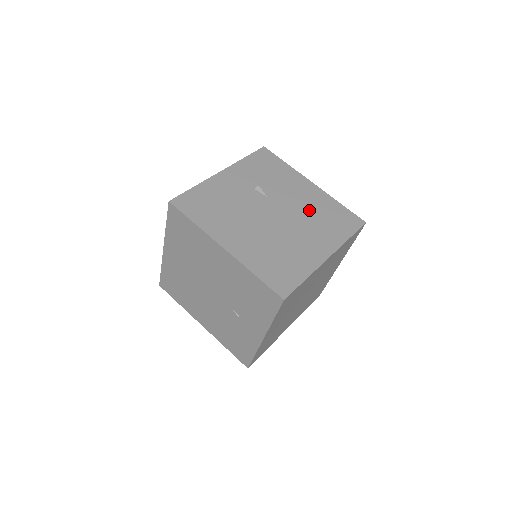
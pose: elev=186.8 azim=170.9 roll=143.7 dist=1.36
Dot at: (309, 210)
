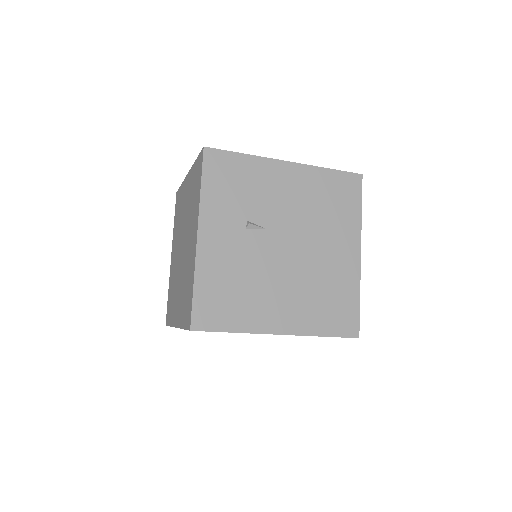
Dot at: (310, 208)
